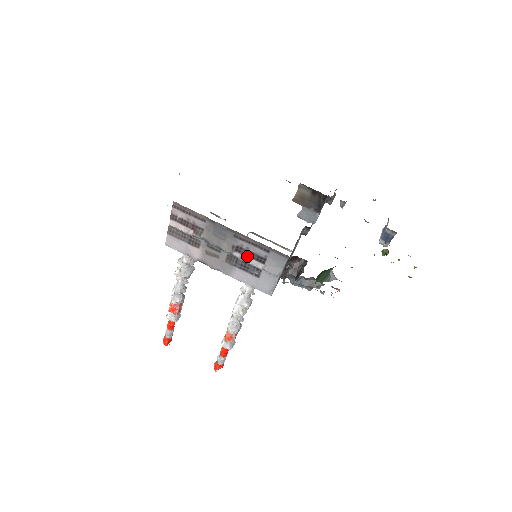
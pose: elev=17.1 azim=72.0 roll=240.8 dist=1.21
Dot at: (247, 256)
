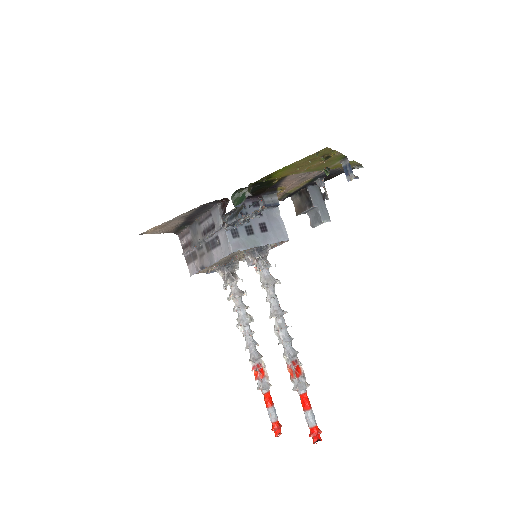
Dot at: (209, 233)
